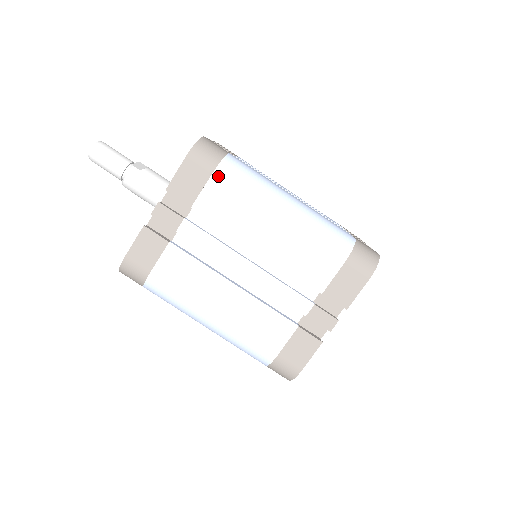
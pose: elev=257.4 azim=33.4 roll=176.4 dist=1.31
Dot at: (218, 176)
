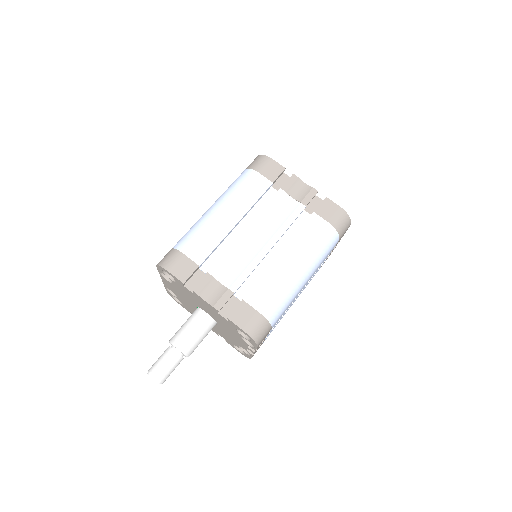
Dot at: occluded
